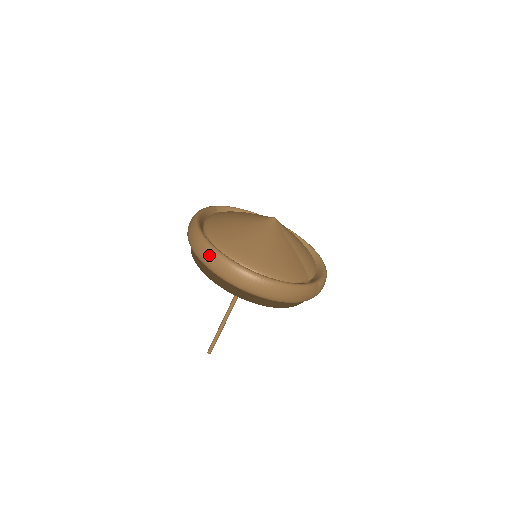
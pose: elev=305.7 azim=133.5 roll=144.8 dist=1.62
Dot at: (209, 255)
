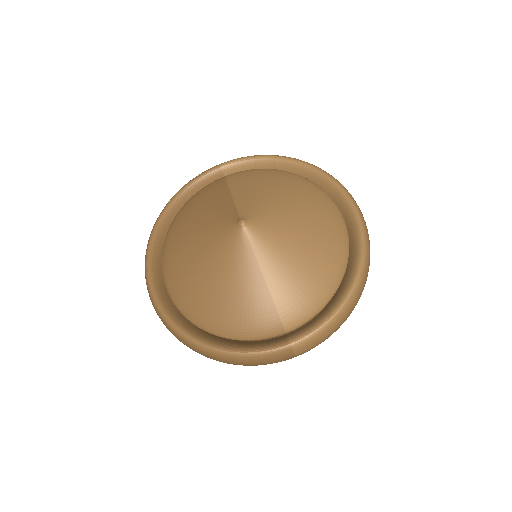
Dot at: (146, 284)
